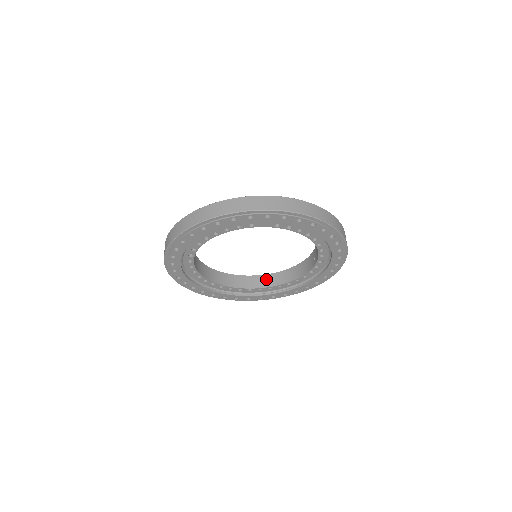
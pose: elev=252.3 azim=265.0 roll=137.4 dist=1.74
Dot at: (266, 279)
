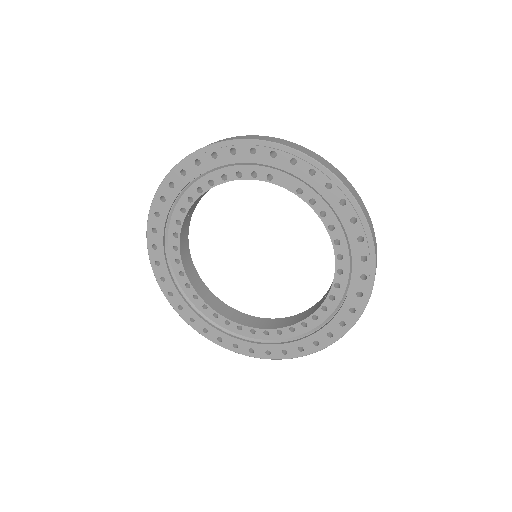
Dot at: (253, 320)
